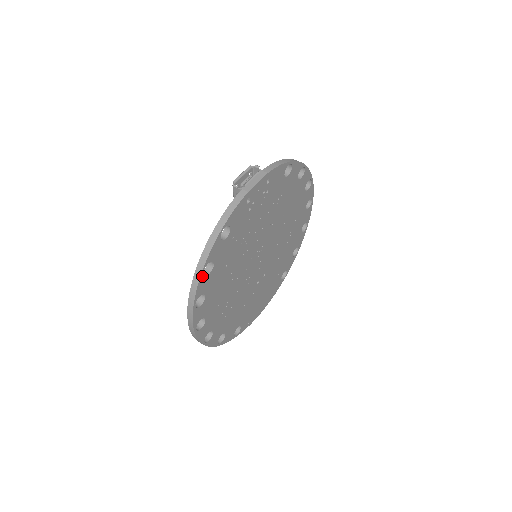
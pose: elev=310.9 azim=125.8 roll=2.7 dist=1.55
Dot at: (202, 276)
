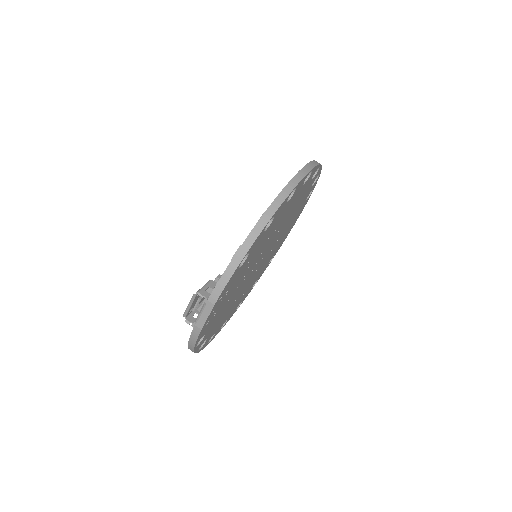
Dot at: (200, 350)
